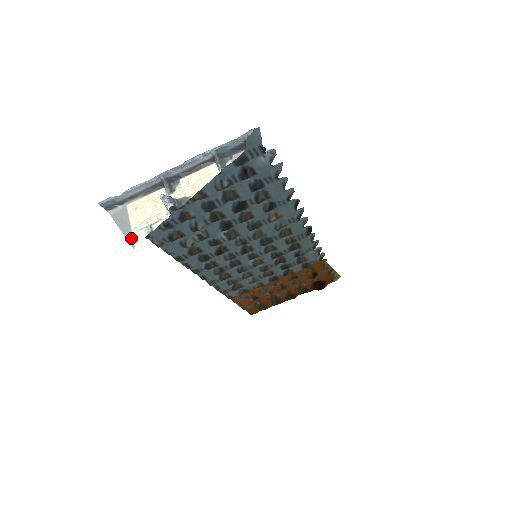
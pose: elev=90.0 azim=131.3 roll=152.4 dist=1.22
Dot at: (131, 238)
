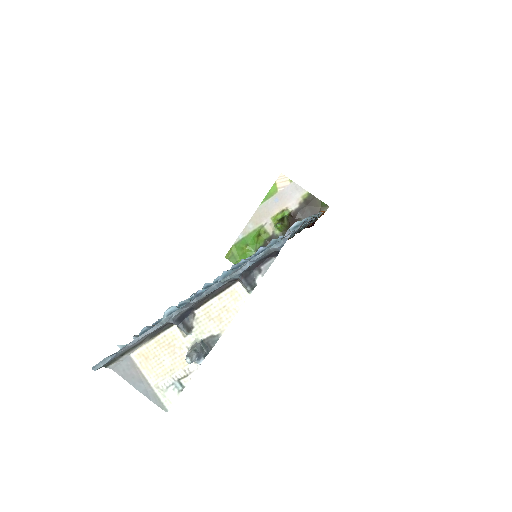
Dot at: (157, 400)
